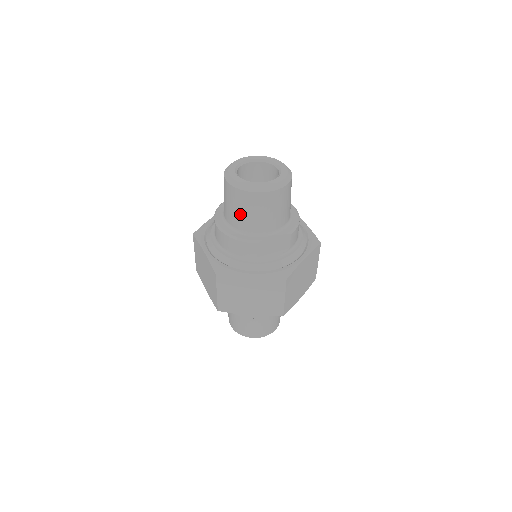
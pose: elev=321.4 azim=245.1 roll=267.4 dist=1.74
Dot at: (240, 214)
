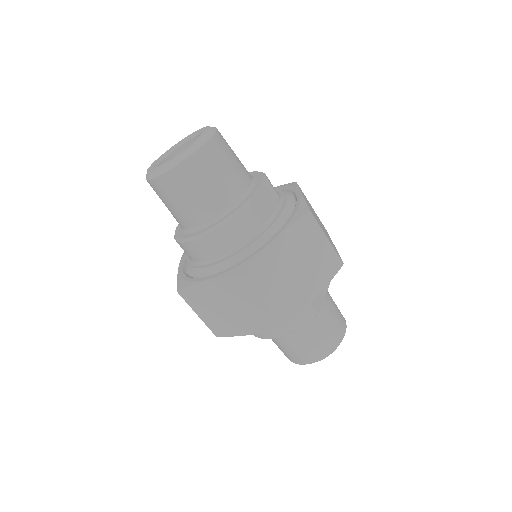
Dot at: (204, 194)
